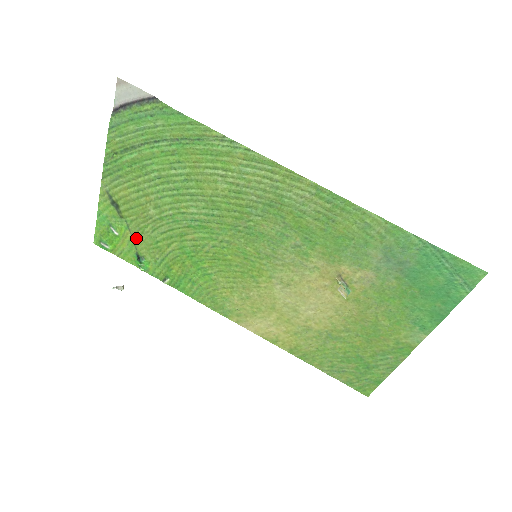
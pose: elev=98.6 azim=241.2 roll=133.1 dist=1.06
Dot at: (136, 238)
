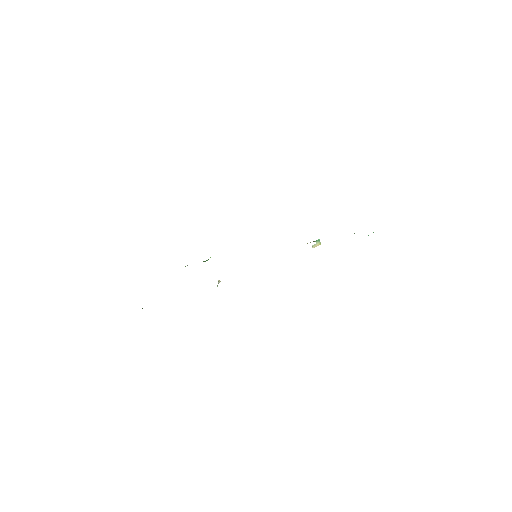
Dot at: occluded
